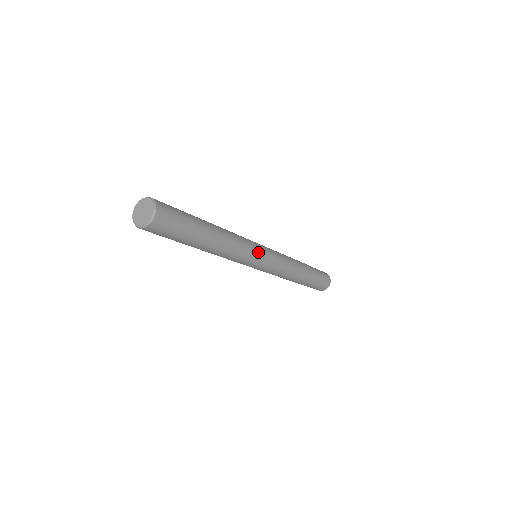
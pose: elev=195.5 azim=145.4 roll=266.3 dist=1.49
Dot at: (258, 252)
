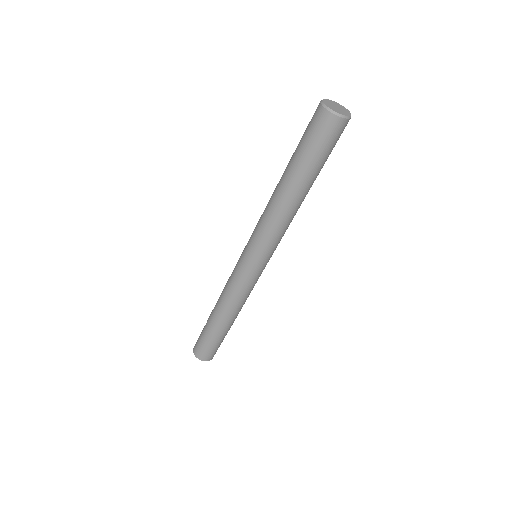
Dot at: occluded
